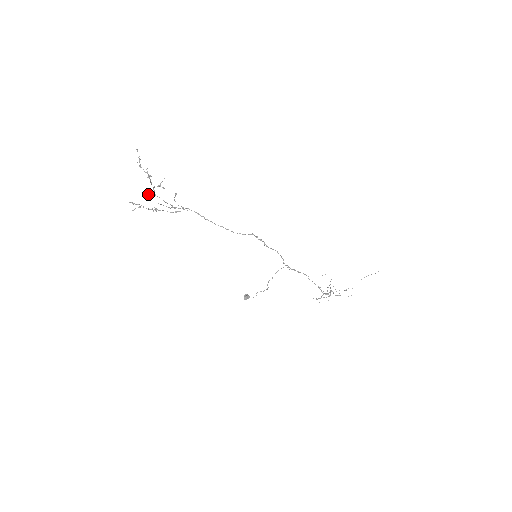
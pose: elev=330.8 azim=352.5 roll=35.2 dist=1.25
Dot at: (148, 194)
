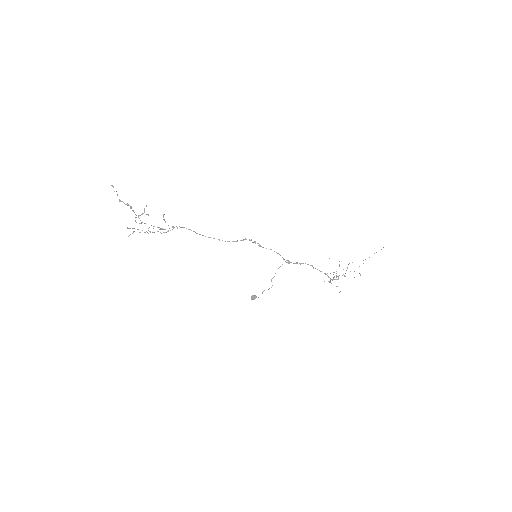
Dot at: (136, 222)
